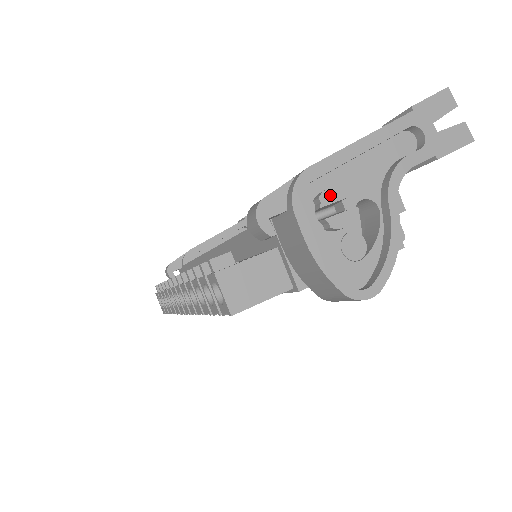
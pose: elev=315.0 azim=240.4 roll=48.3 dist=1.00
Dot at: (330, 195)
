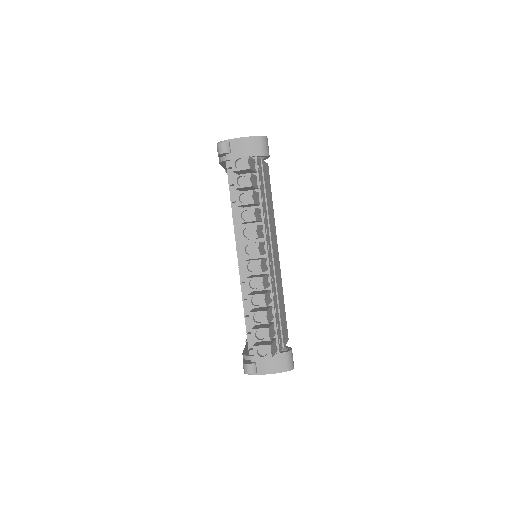
Dot at: occluded
